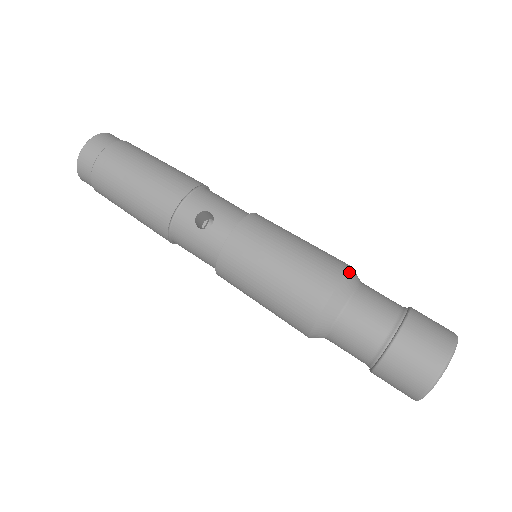
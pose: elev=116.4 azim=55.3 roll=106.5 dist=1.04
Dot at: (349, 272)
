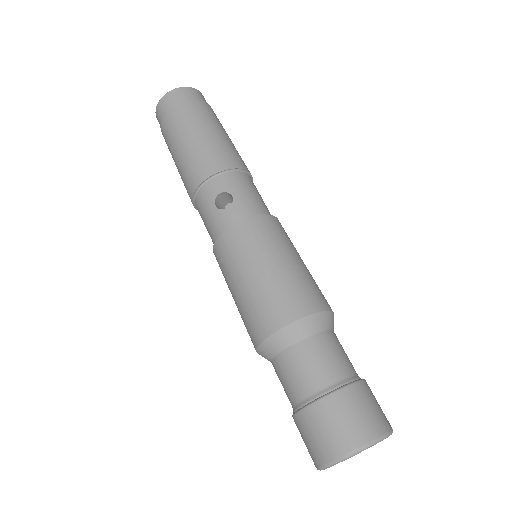
Dot at: (321, 313)
